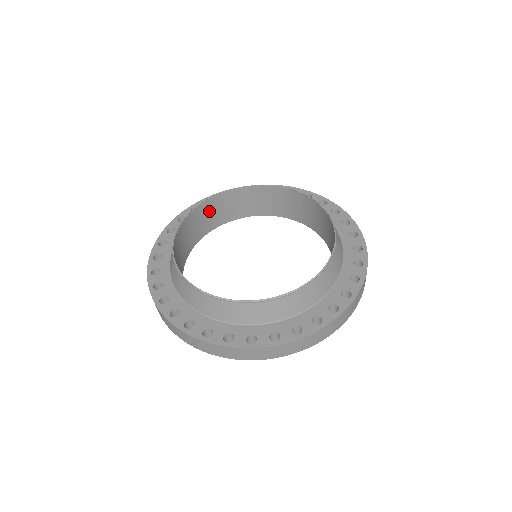
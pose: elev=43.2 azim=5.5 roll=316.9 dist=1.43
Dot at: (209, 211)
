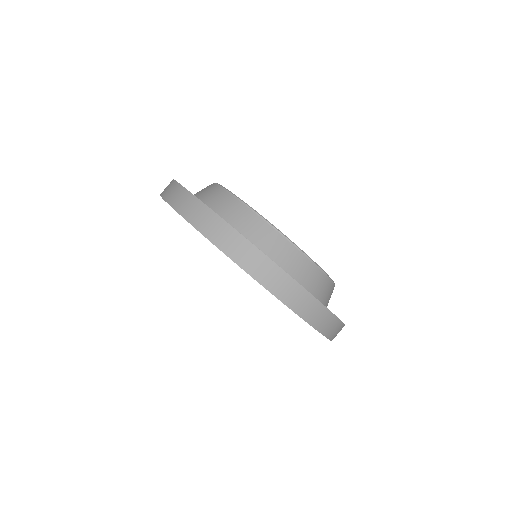
Dot at: occluded
